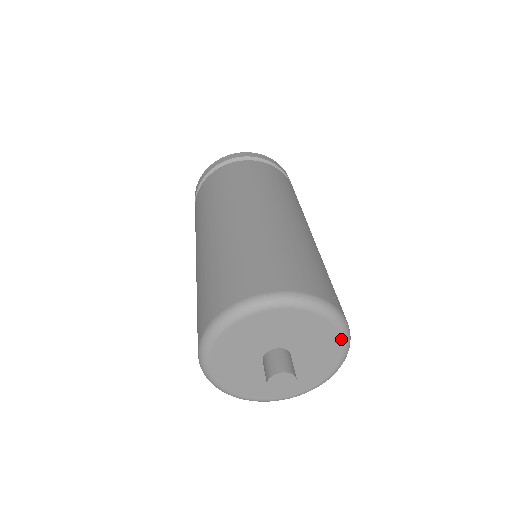
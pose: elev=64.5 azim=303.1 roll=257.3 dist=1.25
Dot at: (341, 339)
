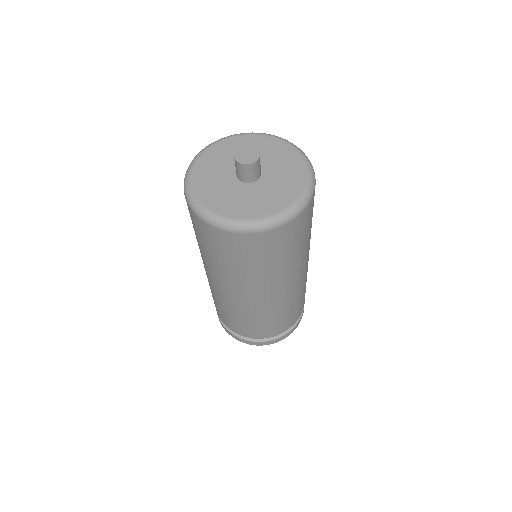
Dot at: (293, 148)
